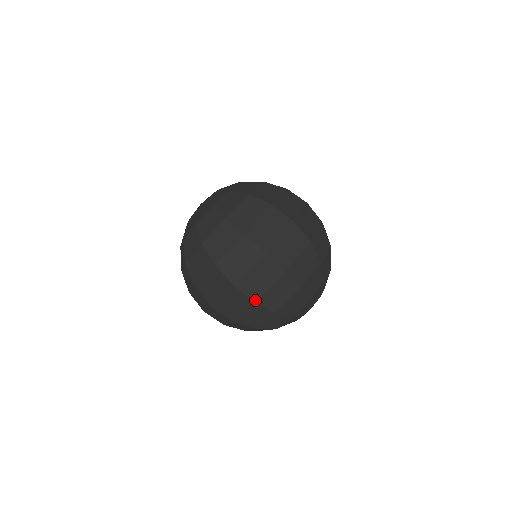
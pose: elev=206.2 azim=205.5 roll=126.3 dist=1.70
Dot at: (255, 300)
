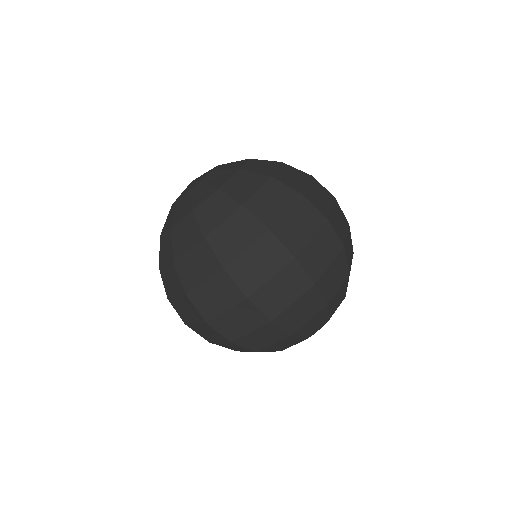
Dot at: (315, 281)
